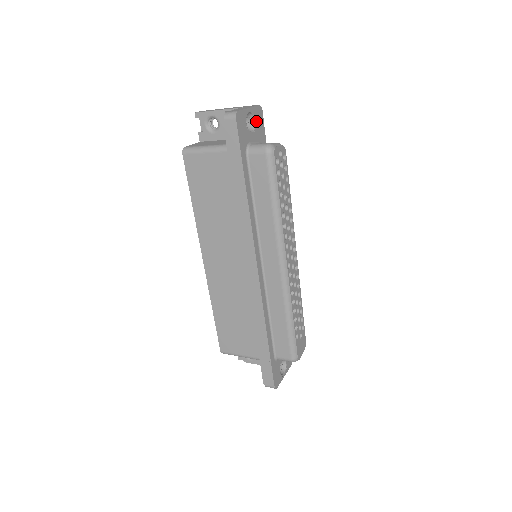
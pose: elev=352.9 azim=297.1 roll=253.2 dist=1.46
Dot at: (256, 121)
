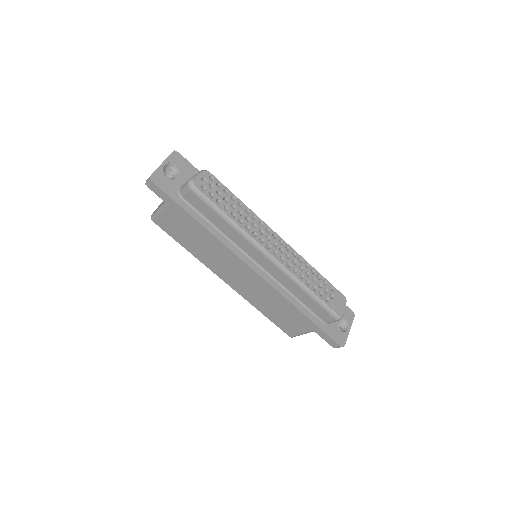
Dot at: (177, 166)
